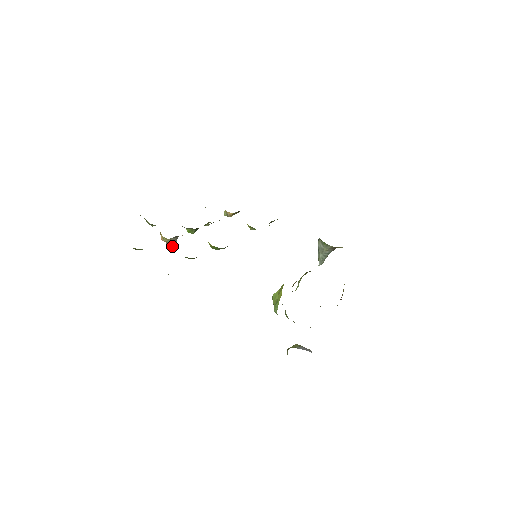
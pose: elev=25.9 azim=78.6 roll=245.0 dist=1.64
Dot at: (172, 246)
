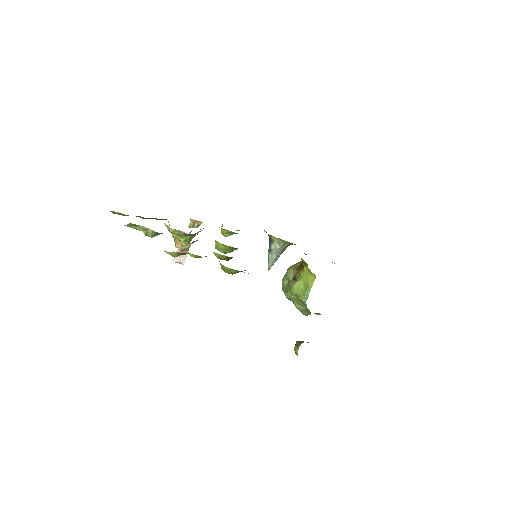
Dot at: (186, 256)
